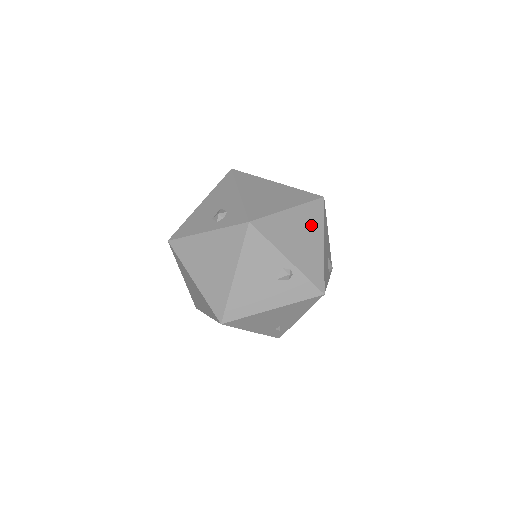
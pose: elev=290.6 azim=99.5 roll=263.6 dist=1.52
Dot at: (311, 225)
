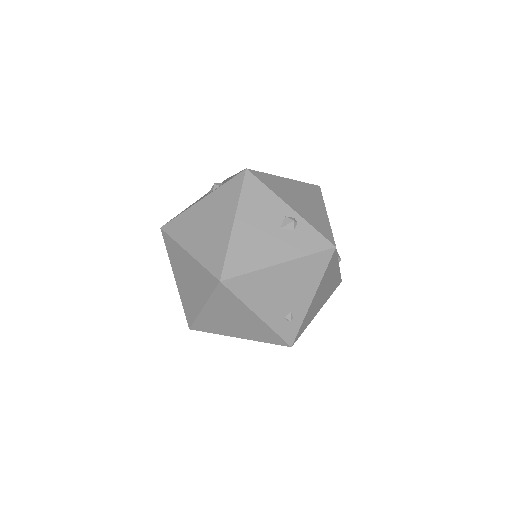
Dot at: (310, 197)
